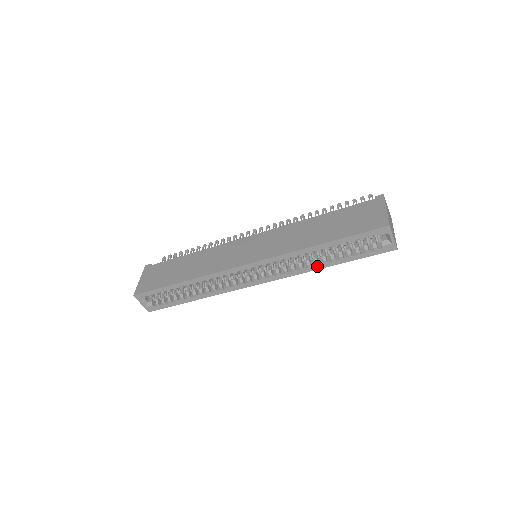
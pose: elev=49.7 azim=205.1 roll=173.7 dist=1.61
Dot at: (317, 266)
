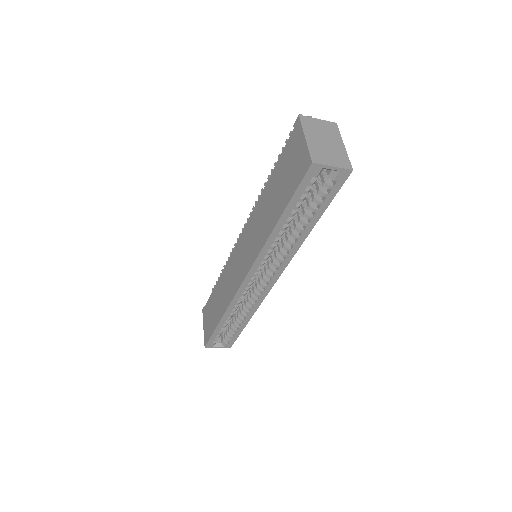
Dot at: (300, 239)
